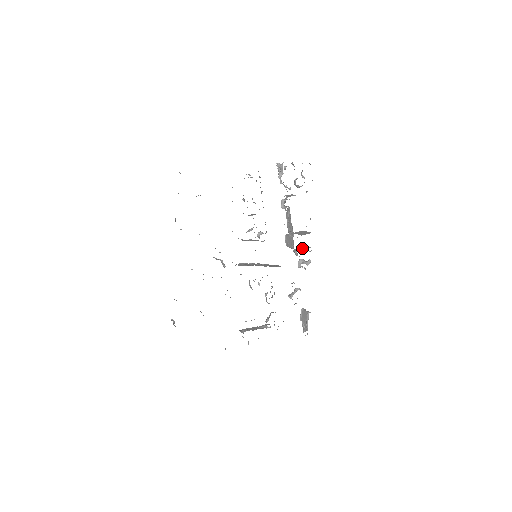
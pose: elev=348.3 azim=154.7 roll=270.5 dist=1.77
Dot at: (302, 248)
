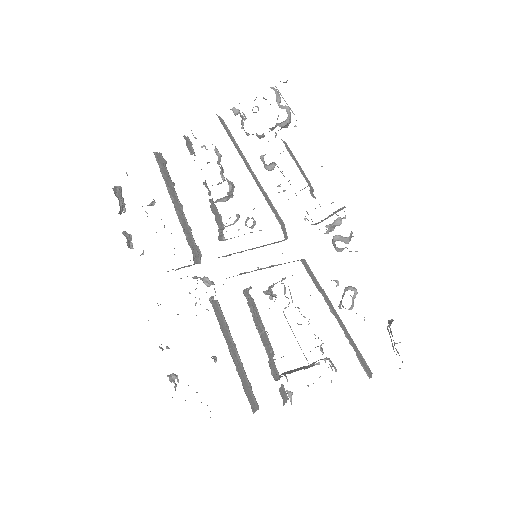
Dot at: occluded
